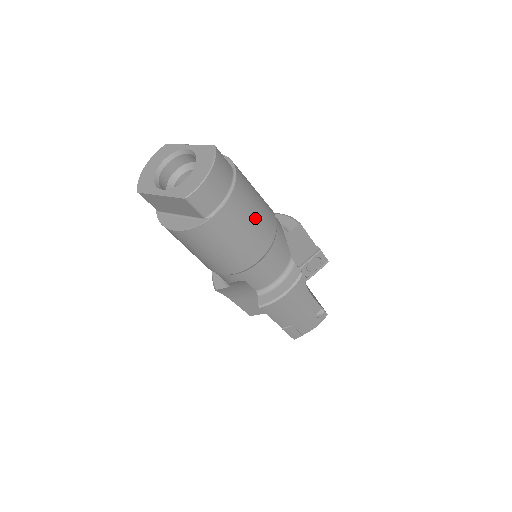
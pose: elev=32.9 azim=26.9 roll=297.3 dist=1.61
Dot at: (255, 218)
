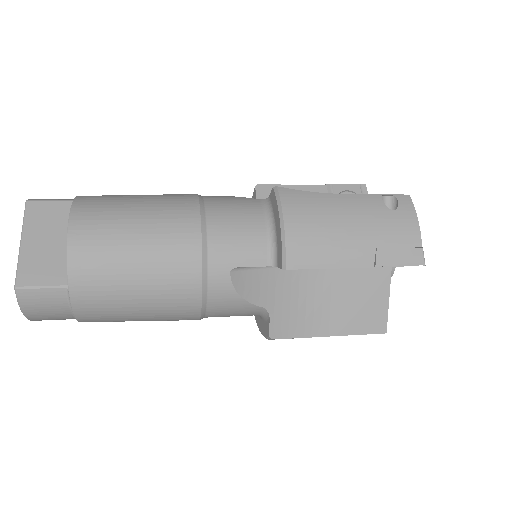
Dot at: (142, 316)
